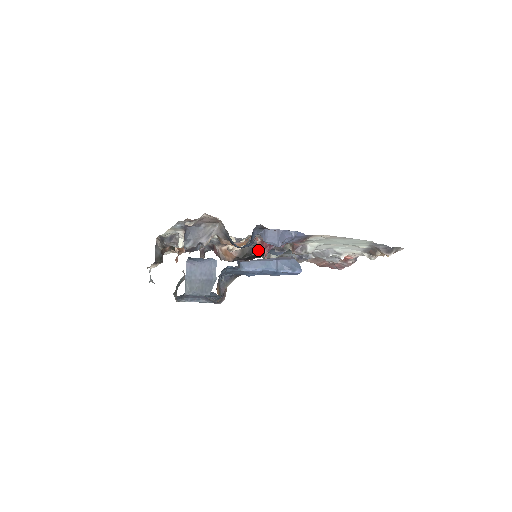
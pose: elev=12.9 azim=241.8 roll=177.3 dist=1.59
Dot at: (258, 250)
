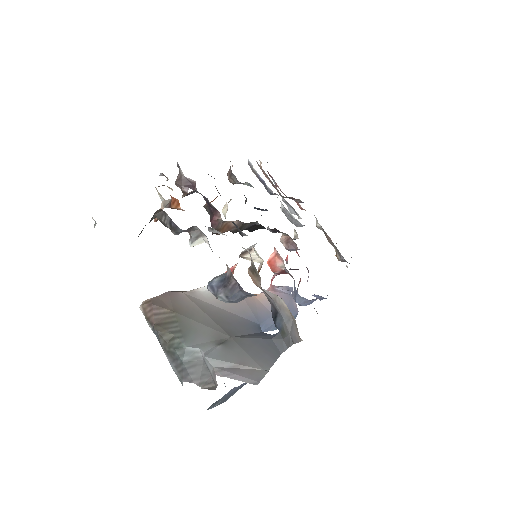
Dot at: (256, 228)
